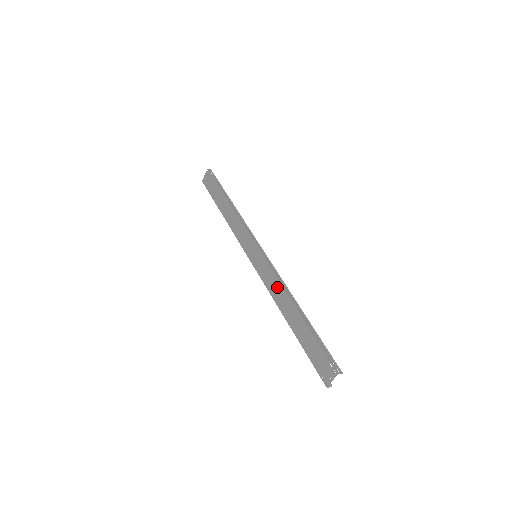
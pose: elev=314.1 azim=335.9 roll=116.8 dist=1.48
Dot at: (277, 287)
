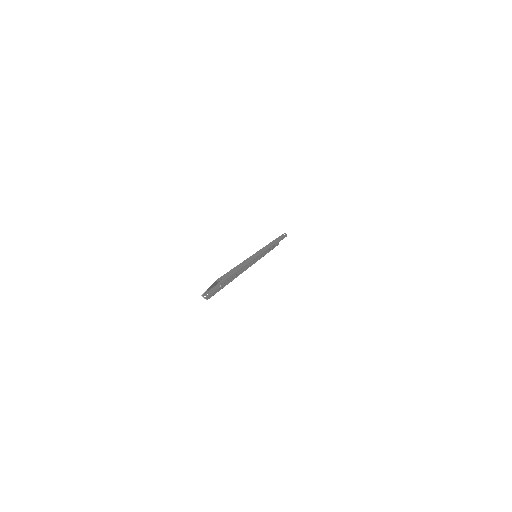
Dot at: occluded
